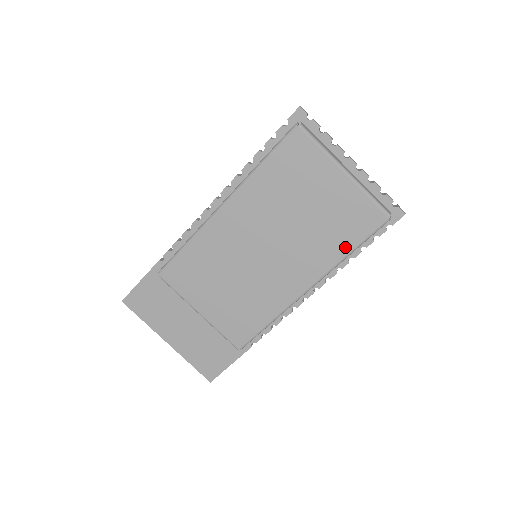
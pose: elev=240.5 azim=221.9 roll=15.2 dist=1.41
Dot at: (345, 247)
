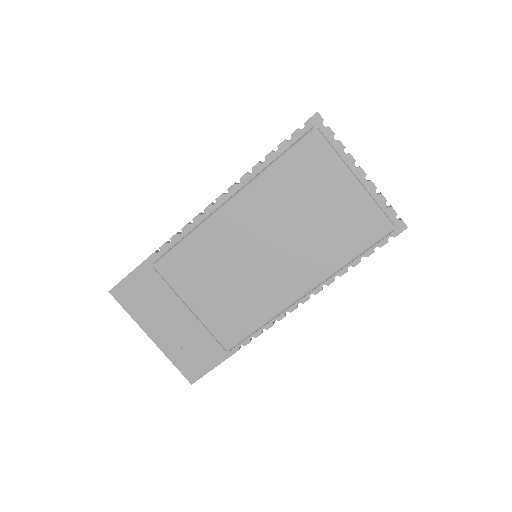
Dot at: (347, 254)
